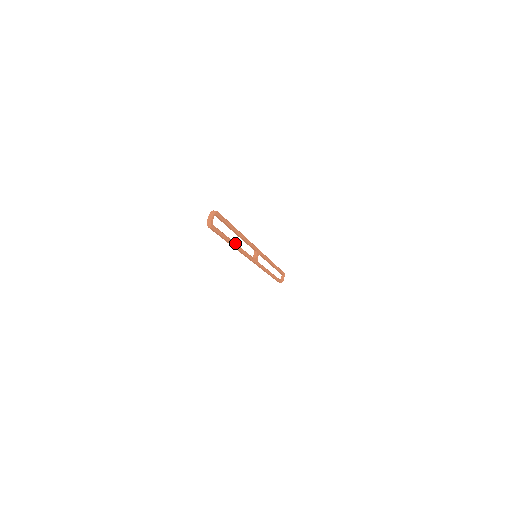
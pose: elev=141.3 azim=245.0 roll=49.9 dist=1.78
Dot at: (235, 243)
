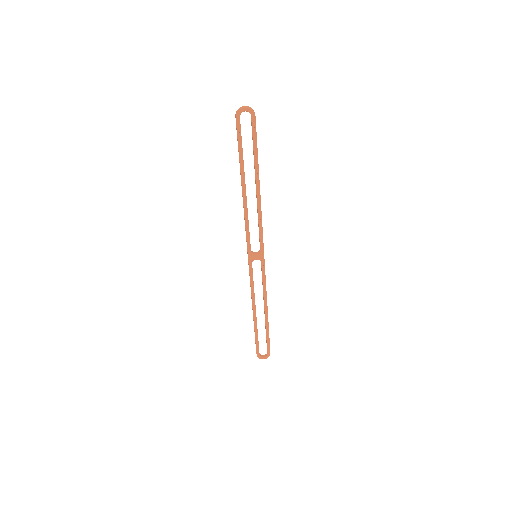
Dot at: occluded
